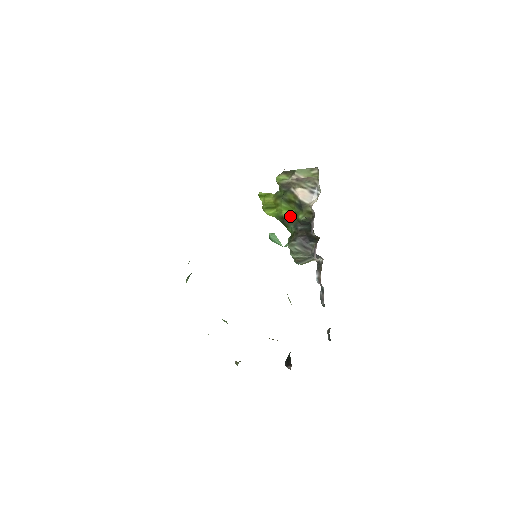
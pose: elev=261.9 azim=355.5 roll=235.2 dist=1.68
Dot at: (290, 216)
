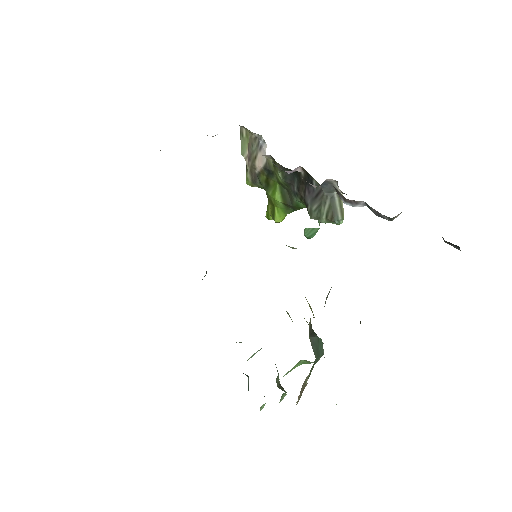
Dot at: (283, 193)
